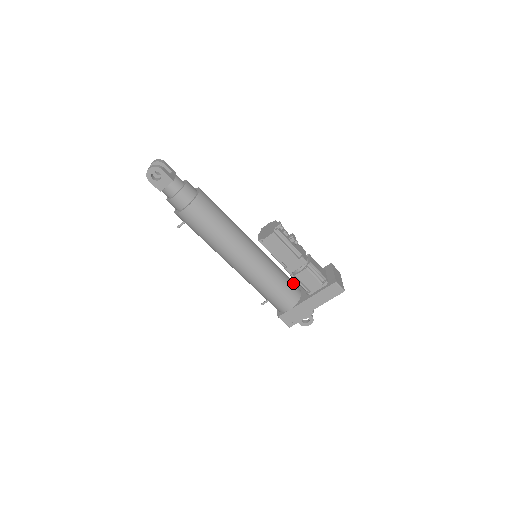
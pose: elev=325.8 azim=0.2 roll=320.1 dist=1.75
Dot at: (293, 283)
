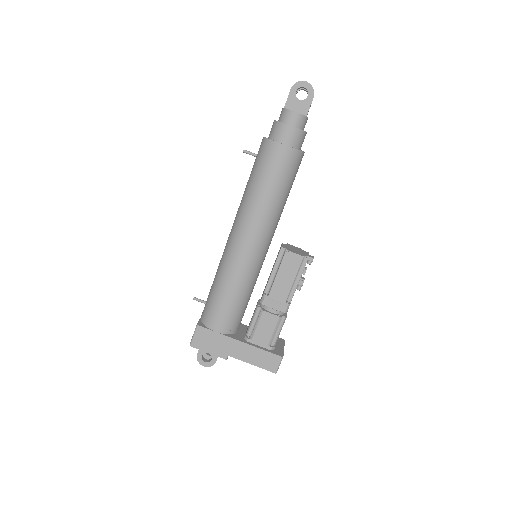
Dot at: (243, 315)
